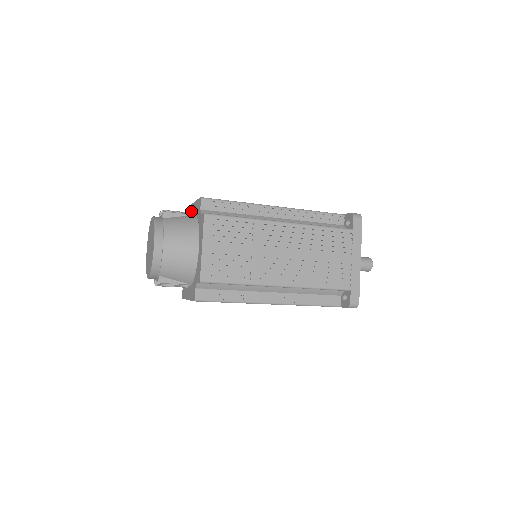
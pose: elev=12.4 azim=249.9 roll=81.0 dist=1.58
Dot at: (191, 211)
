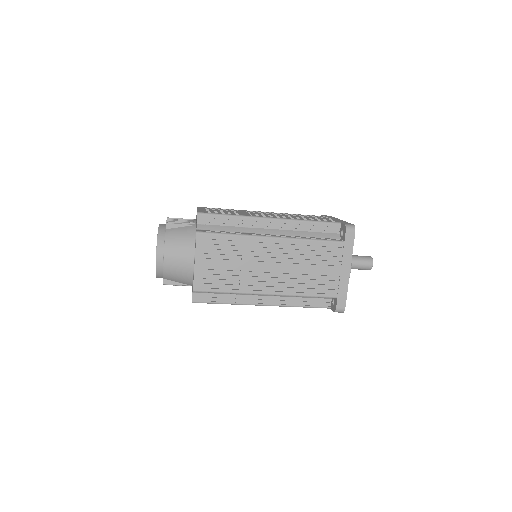
Dot at: occluded
